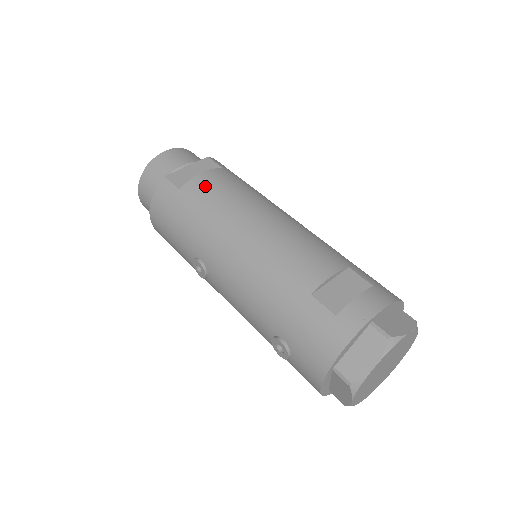
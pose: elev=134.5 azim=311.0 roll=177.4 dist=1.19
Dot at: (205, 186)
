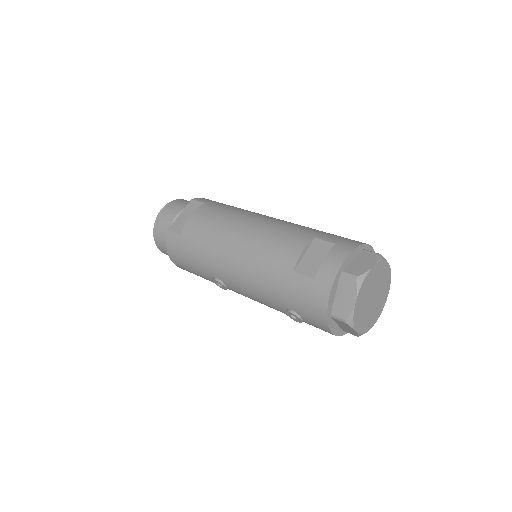
Dot at: (196, 225)
